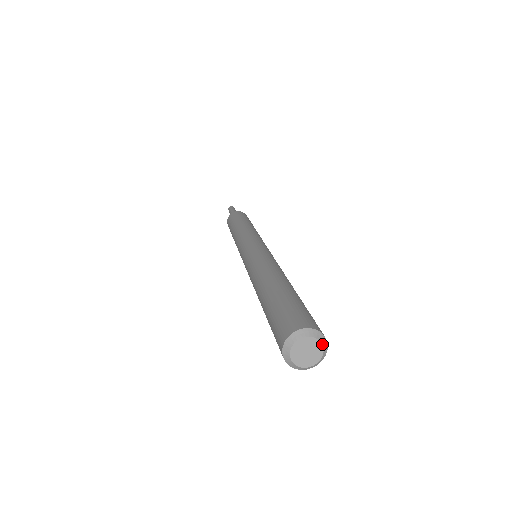
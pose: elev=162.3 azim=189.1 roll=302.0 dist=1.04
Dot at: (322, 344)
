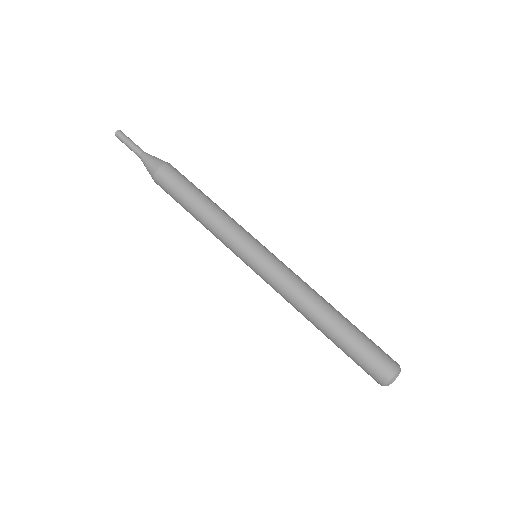
Dot at: (400, 371)
